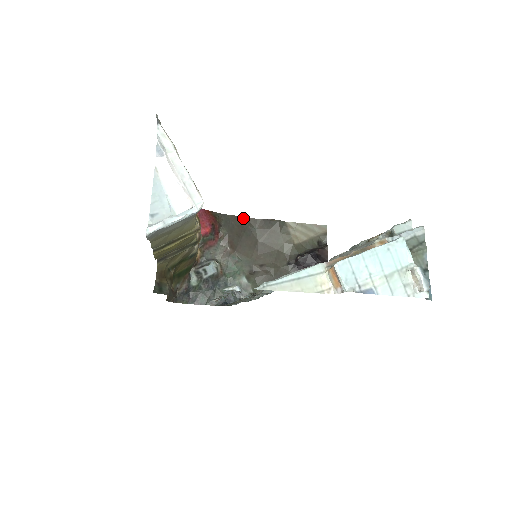
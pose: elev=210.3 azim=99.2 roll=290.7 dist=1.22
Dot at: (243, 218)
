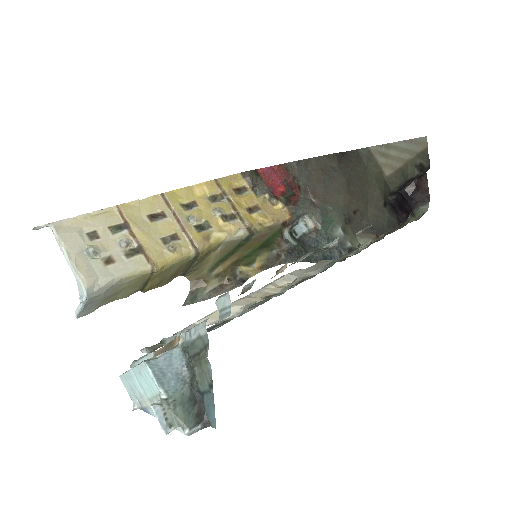
Dot at: (320, 157)
